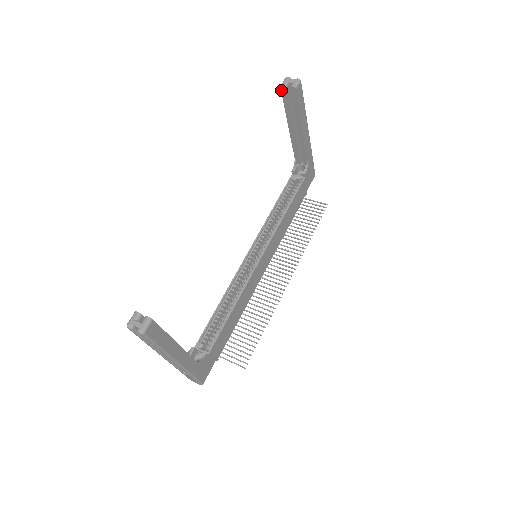
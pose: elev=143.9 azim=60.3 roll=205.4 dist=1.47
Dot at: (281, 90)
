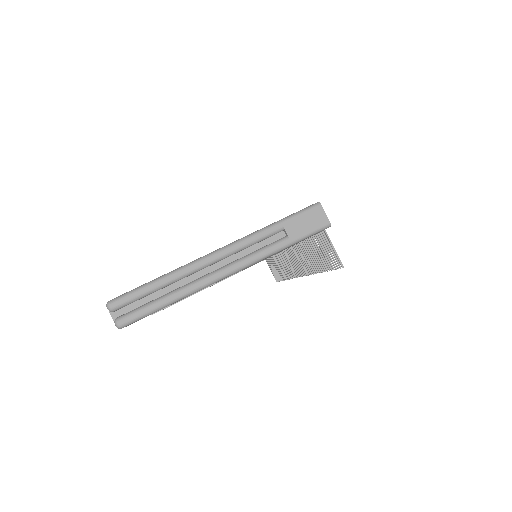
Dot at: occluded
